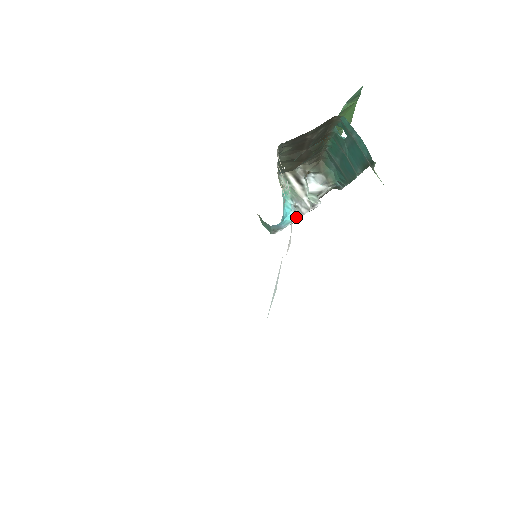
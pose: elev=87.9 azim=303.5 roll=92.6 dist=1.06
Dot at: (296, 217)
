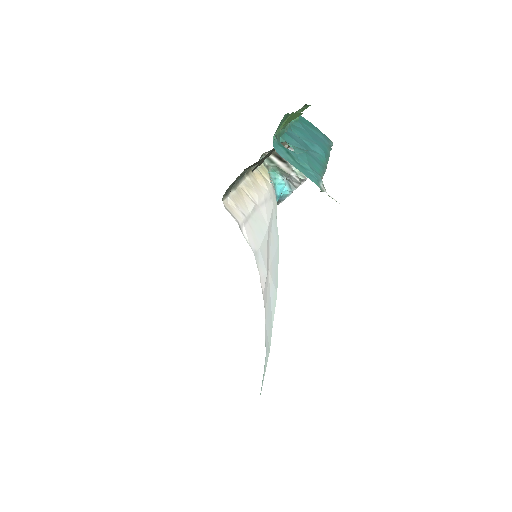
Dot at: (292, 190)
